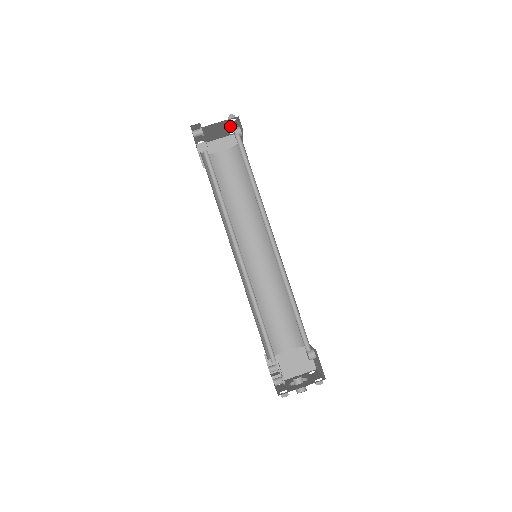
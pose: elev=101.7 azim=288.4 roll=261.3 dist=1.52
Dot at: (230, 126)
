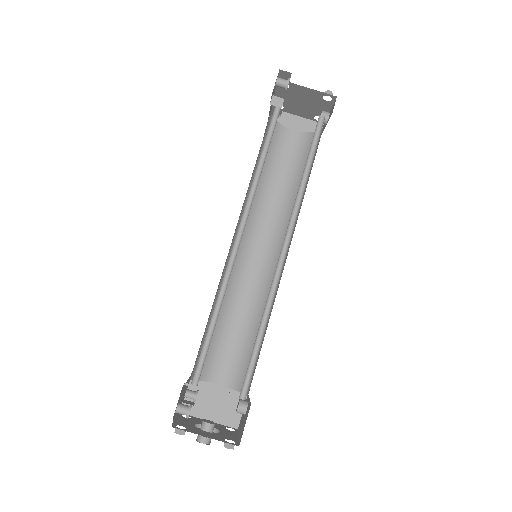
Dot at: (321, 106)
